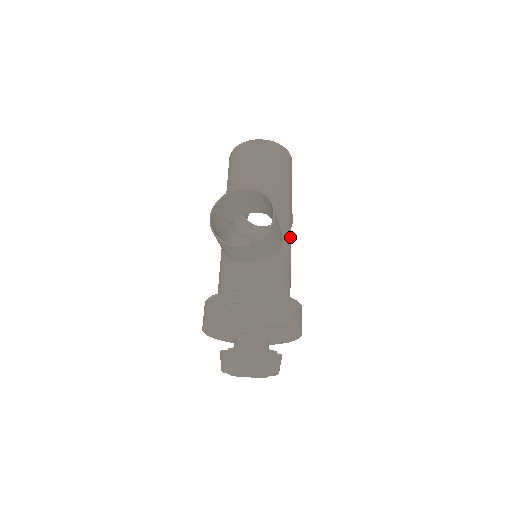
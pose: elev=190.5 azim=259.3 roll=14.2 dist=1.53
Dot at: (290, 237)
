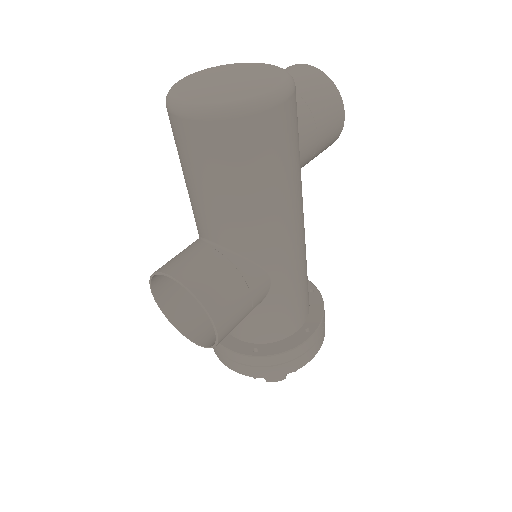
Dot at: (291, 255)
